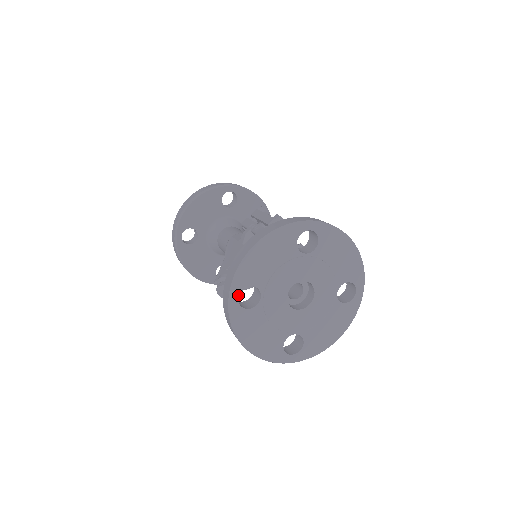
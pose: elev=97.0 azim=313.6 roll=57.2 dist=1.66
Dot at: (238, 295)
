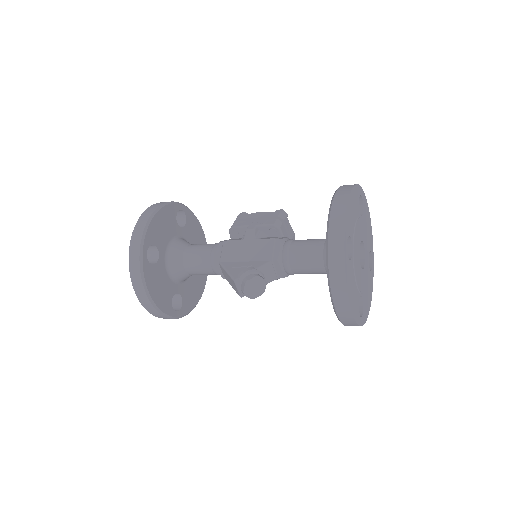
Dot at: occluded
